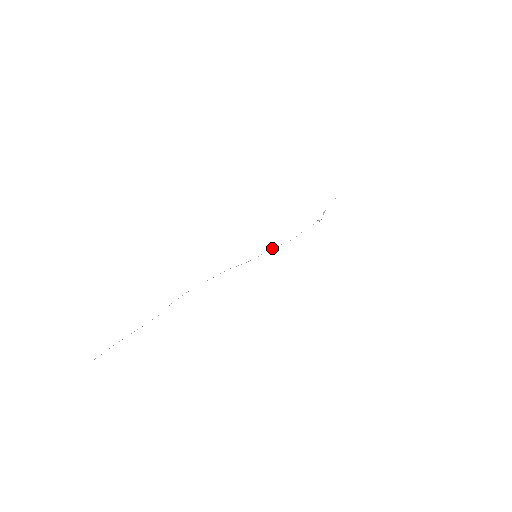
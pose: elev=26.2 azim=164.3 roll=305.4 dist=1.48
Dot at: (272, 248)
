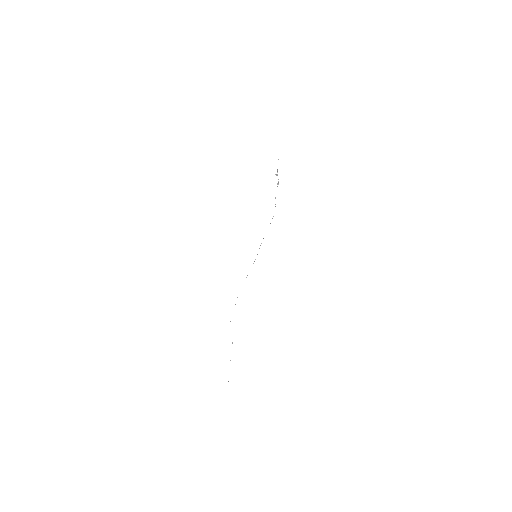
Dot at: occluded
